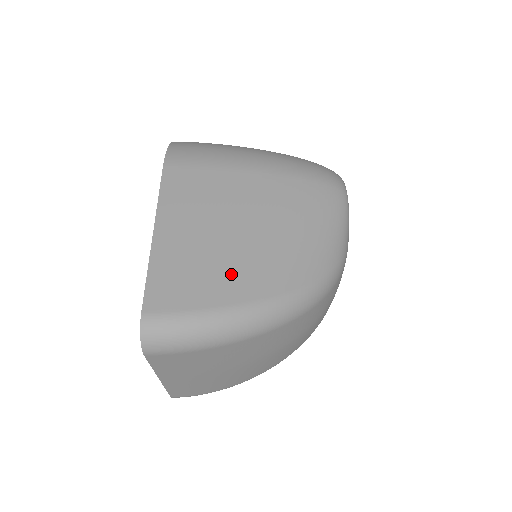
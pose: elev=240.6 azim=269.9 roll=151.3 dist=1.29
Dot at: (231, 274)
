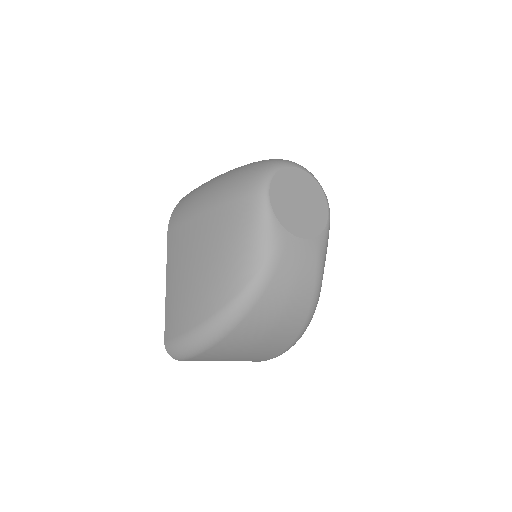
Dot at: (193, 305)
